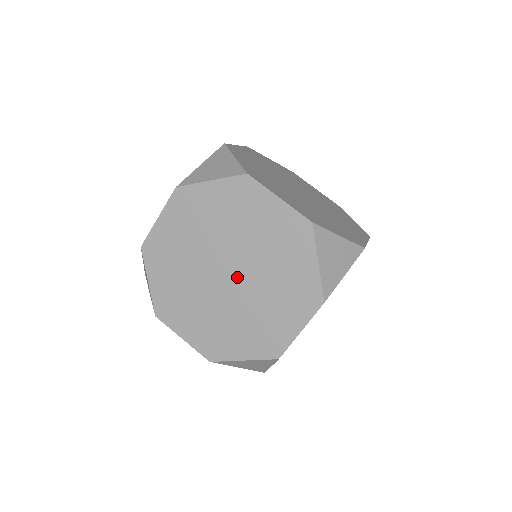
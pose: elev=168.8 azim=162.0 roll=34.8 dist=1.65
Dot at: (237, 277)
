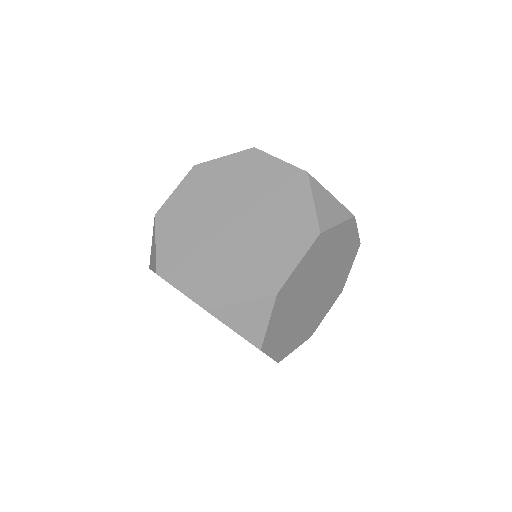
Dot at: (240, 225)
